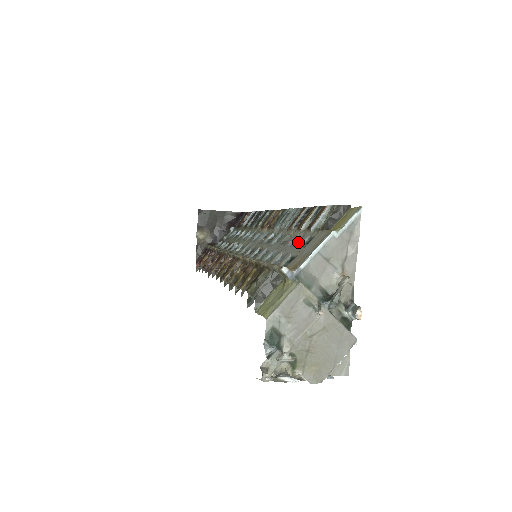
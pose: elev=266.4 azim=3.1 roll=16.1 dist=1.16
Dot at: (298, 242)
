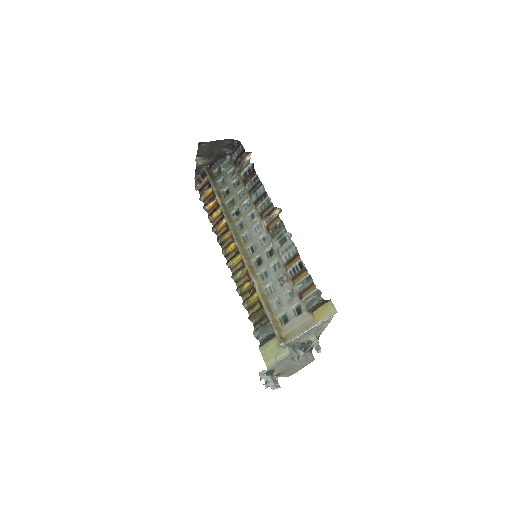
Dot at: (291, 302)
